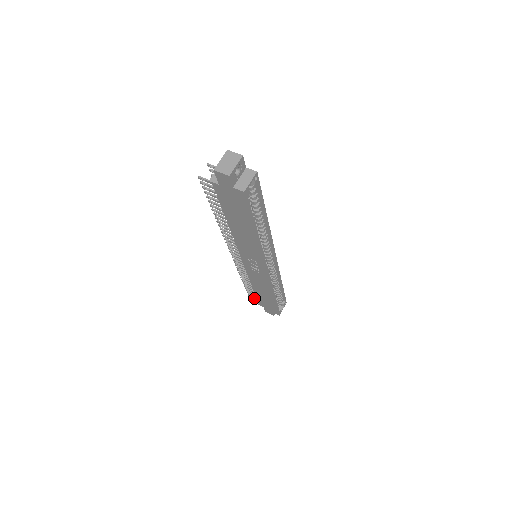
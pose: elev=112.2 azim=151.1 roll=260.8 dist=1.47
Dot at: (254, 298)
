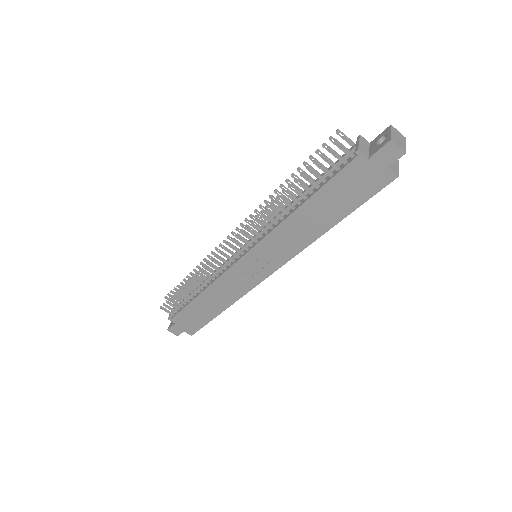
Dot at: (168, 310)
